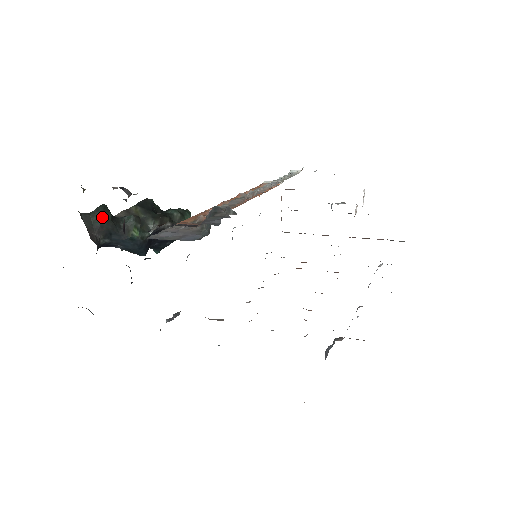
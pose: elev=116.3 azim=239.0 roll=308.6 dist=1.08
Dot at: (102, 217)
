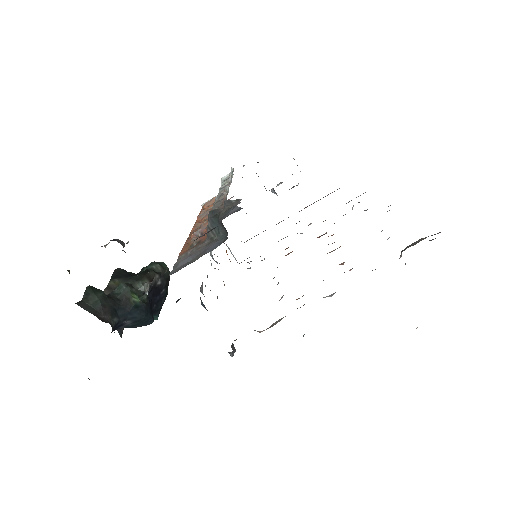
Dot at: (97, 297)
